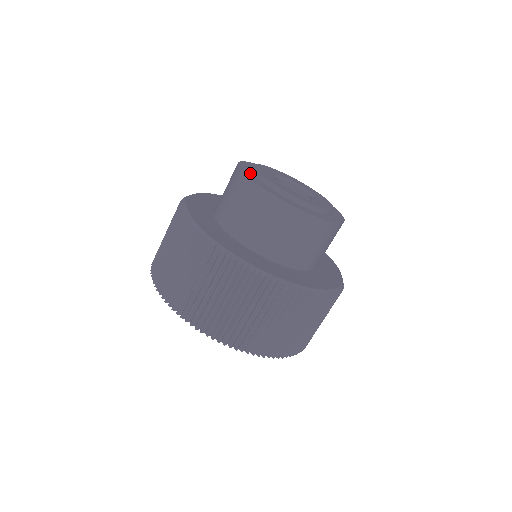
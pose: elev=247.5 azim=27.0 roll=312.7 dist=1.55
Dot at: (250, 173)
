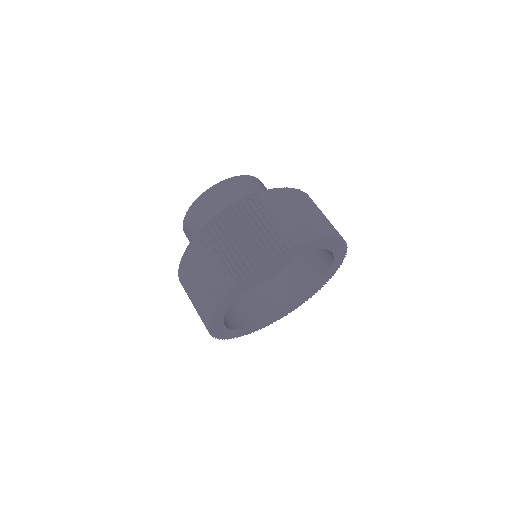
Dot at: occluded
